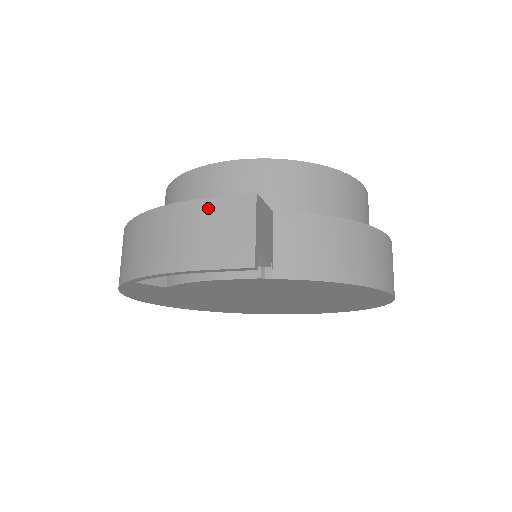
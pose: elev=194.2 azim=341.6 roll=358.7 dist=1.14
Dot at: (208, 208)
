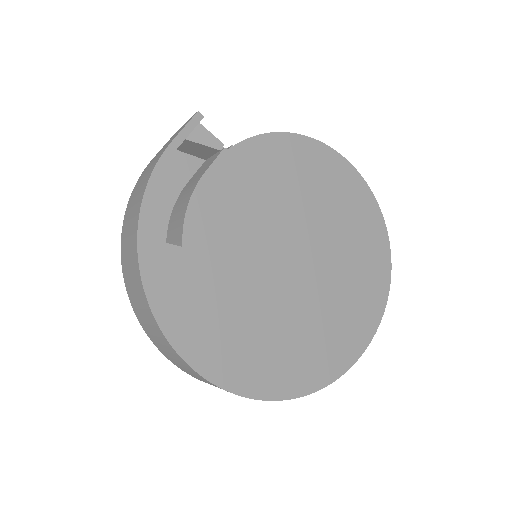
Dot at: occluded
